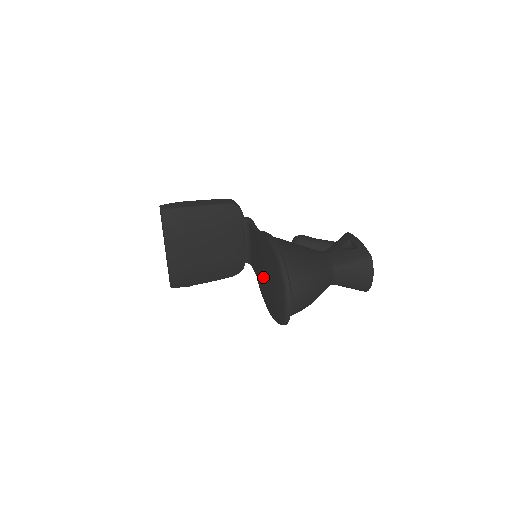
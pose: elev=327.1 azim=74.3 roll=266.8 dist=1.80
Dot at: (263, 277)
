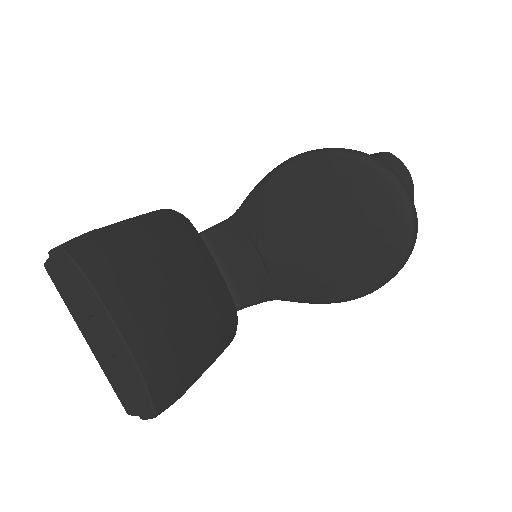
Dot at: (303, 248)
